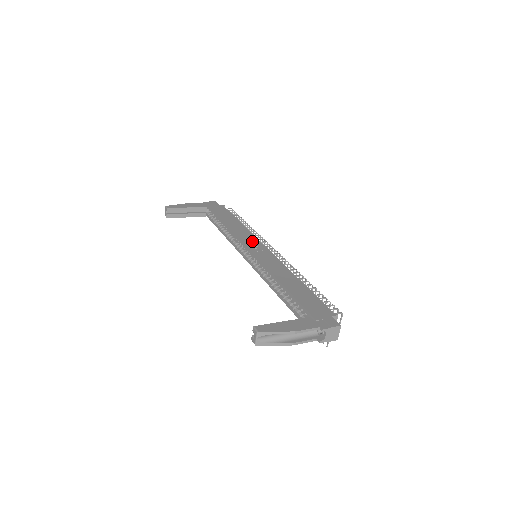
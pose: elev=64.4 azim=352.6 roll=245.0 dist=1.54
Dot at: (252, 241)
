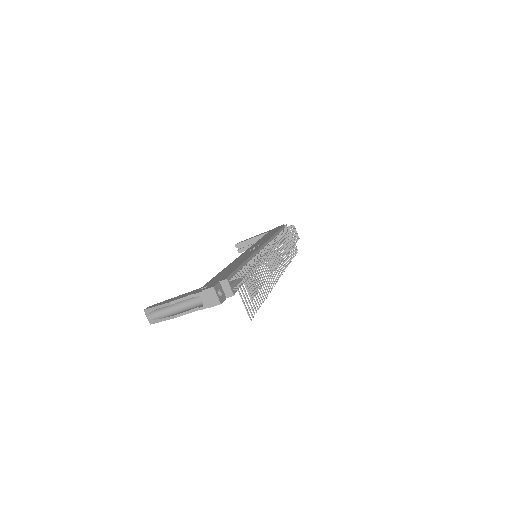
Dot at: (259, 244)
